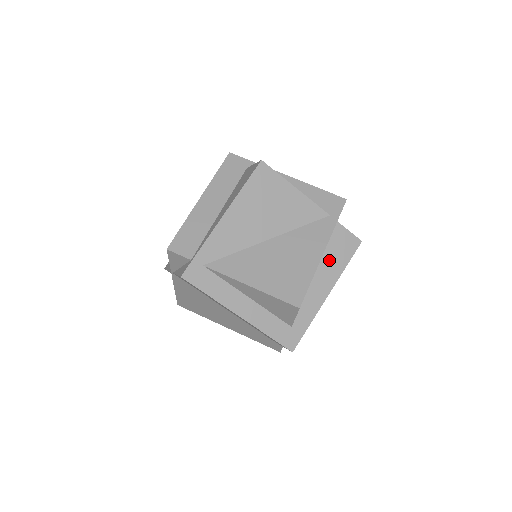
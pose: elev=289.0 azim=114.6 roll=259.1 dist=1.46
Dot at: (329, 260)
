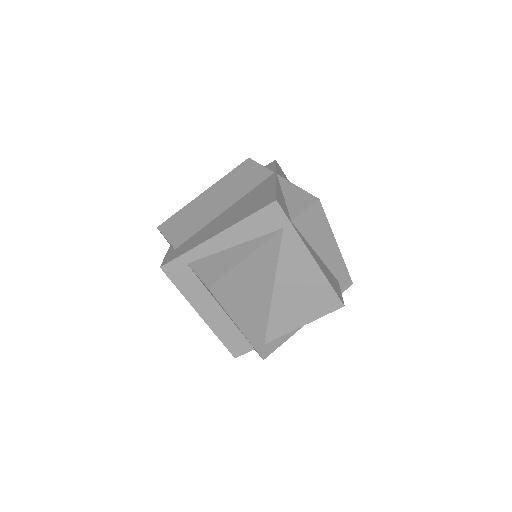
Dot at: (315, 238)
